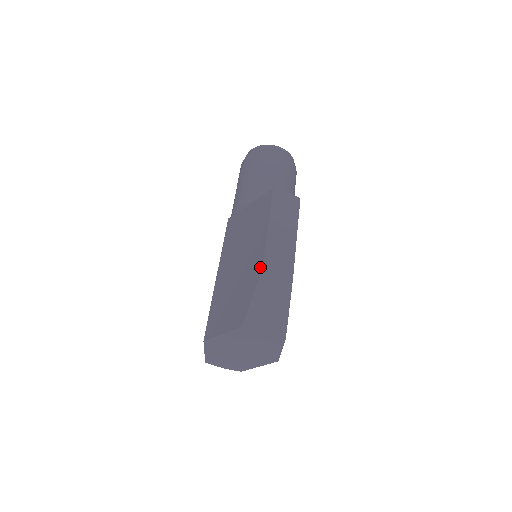
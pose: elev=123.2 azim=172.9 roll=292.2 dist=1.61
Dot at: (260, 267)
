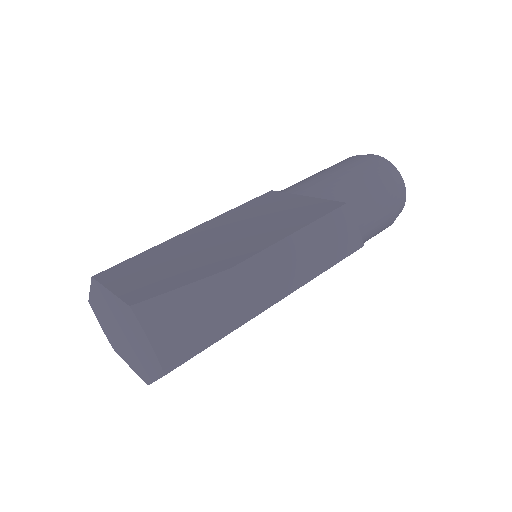
Dot at: (229, 265)
